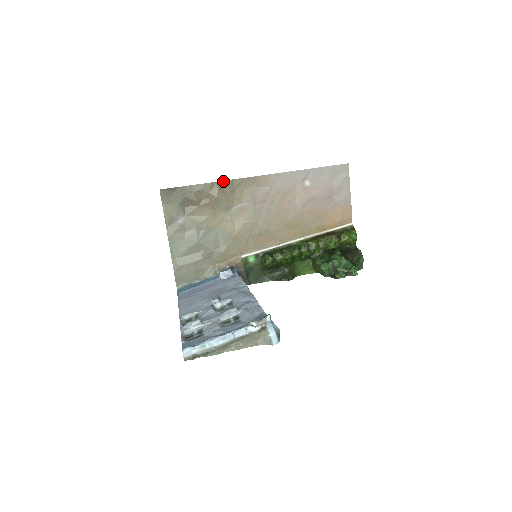
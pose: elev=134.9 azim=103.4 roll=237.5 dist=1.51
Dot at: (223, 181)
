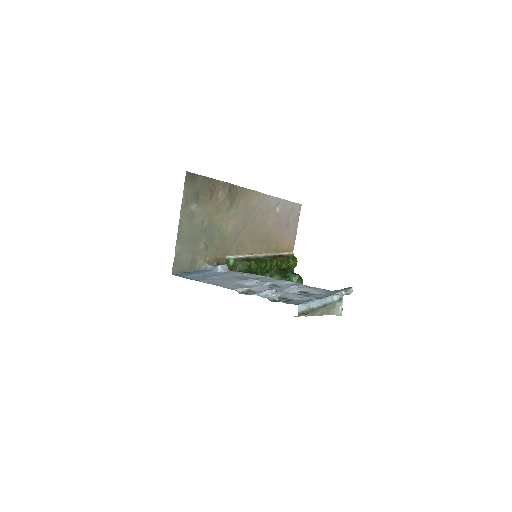
Dot at: (232, 184)
